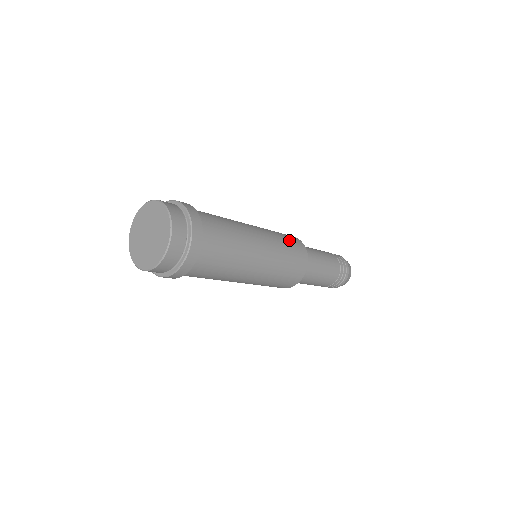
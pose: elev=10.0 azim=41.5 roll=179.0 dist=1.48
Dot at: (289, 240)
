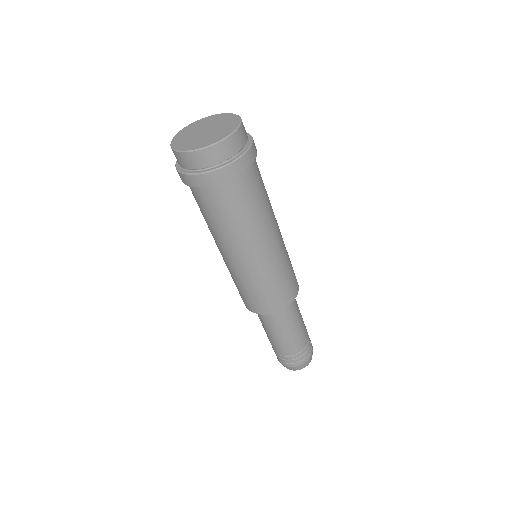
Dot at: occluded
